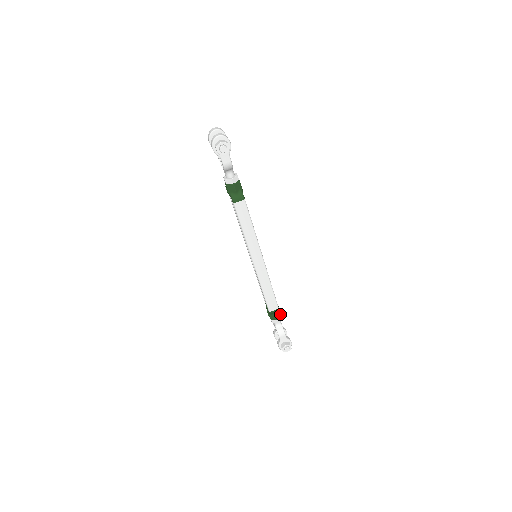
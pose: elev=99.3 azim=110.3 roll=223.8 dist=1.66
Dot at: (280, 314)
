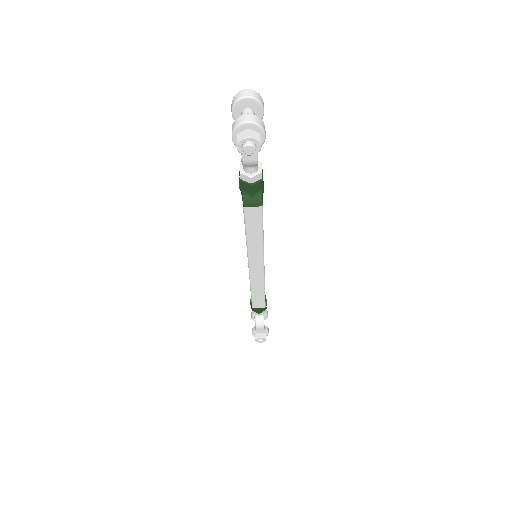
Dot at: (265, 308)
